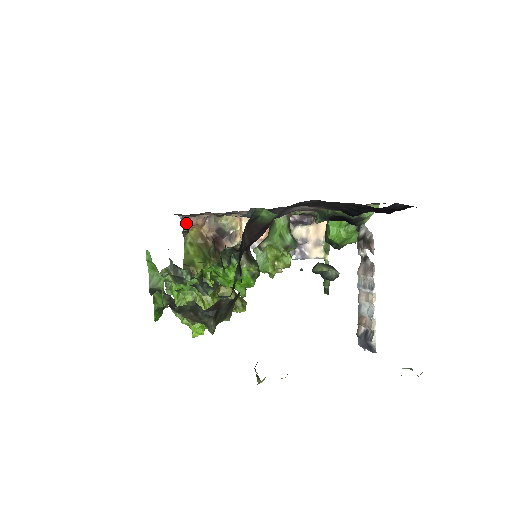
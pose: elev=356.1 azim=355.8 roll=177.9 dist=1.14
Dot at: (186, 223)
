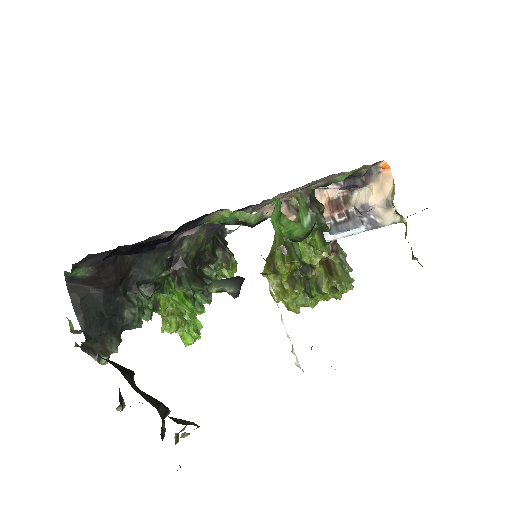
Dot at: occluded
